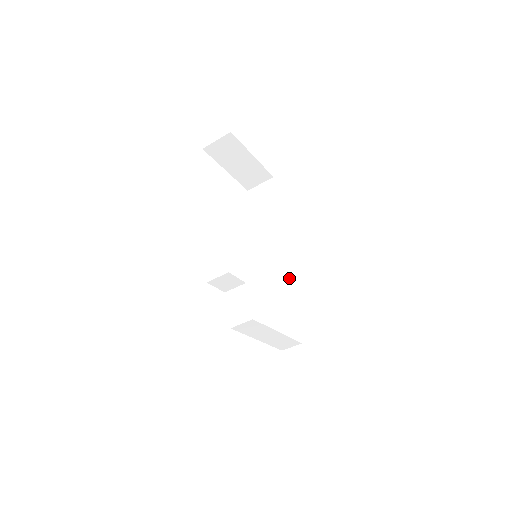
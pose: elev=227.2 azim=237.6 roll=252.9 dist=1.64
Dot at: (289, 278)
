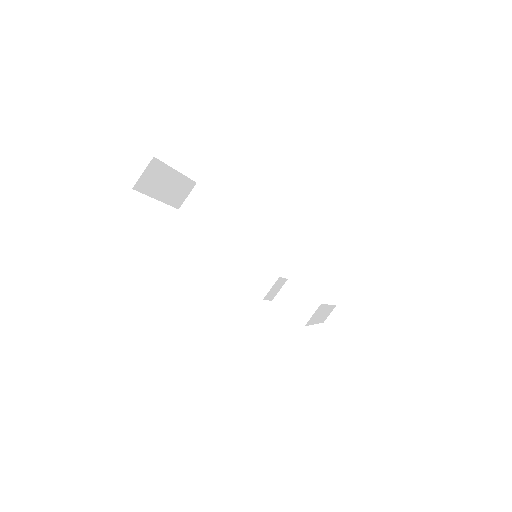
Dot at: (283, 260)
